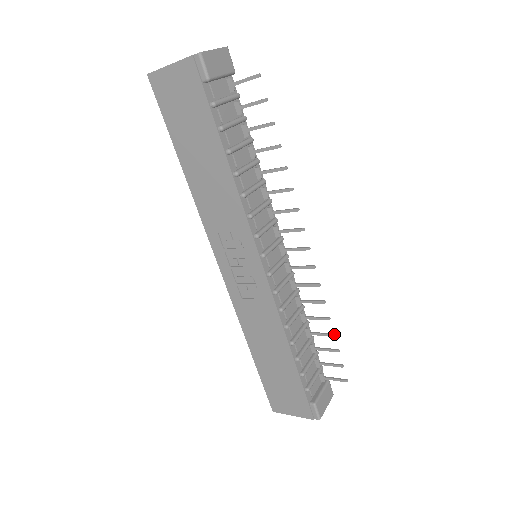
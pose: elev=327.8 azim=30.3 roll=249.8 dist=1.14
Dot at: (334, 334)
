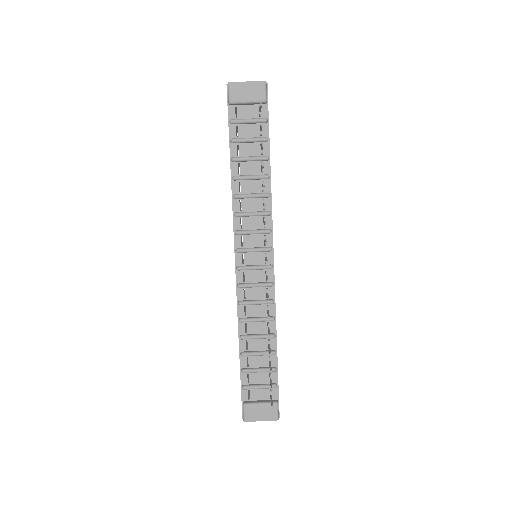
Dot at: (270, 353)
